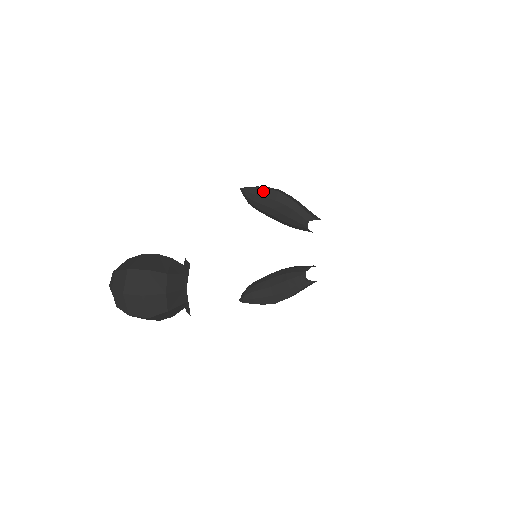
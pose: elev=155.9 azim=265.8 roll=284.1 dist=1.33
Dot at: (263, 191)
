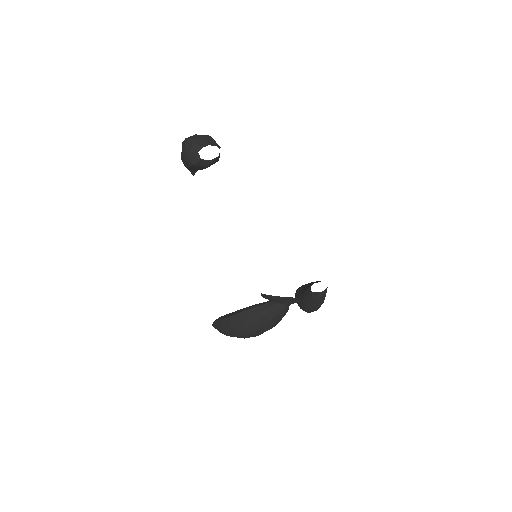
Dot at: occluded
